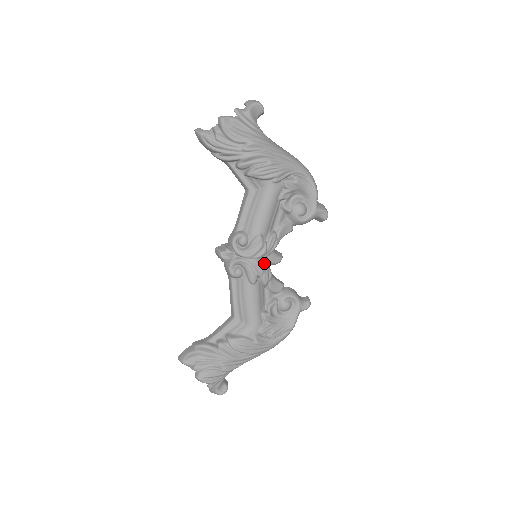
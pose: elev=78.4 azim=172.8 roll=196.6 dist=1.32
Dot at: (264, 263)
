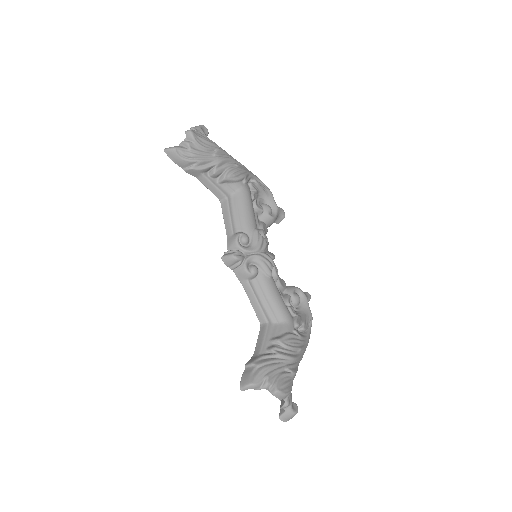
Dot at: (269, 256)
